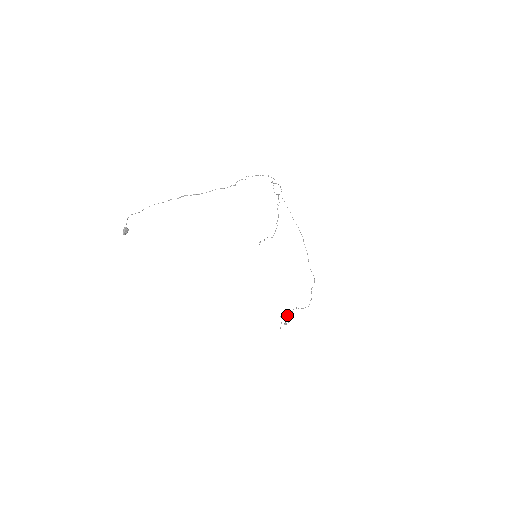
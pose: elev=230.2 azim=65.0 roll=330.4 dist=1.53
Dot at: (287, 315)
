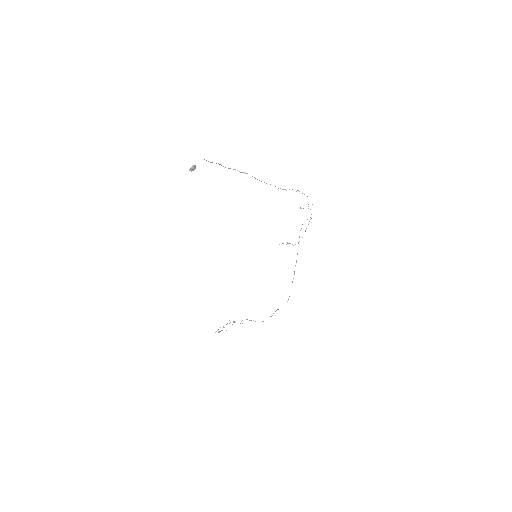
Dot at: occluded
